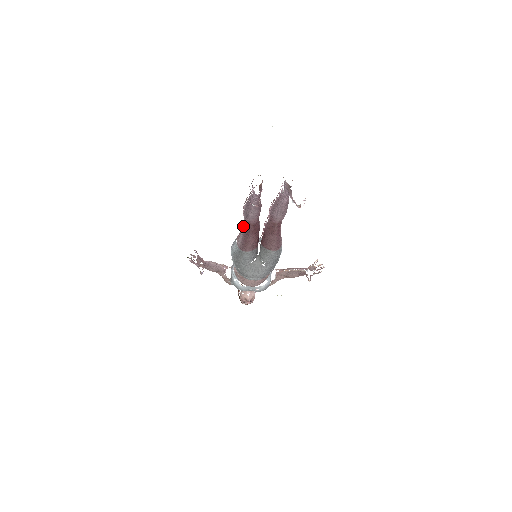
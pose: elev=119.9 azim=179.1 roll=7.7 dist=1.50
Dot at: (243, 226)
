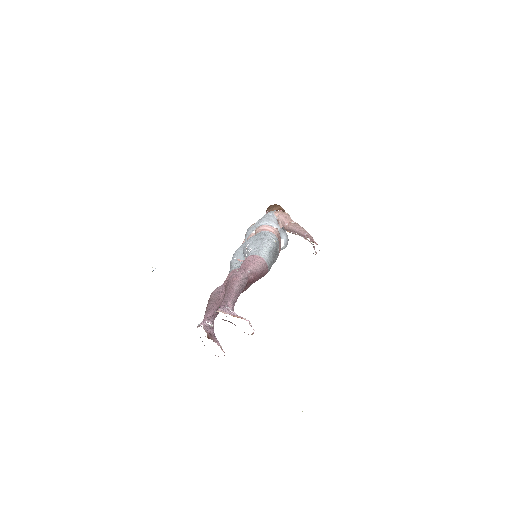
Dot at: occluded
